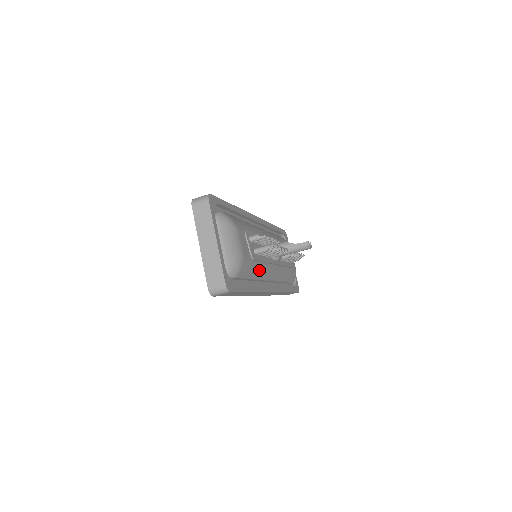
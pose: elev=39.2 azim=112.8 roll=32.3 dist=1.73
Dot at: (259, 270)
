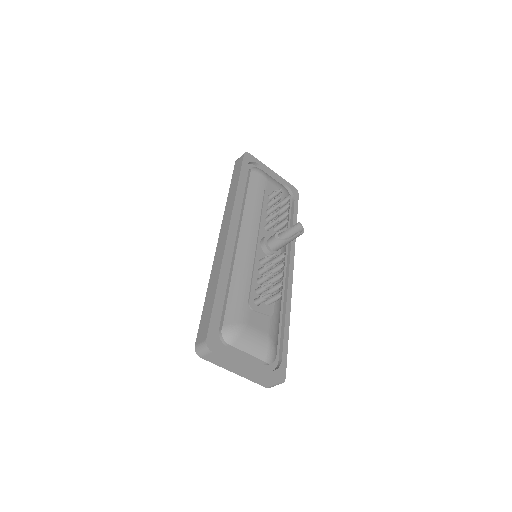
Dot at: occluded
